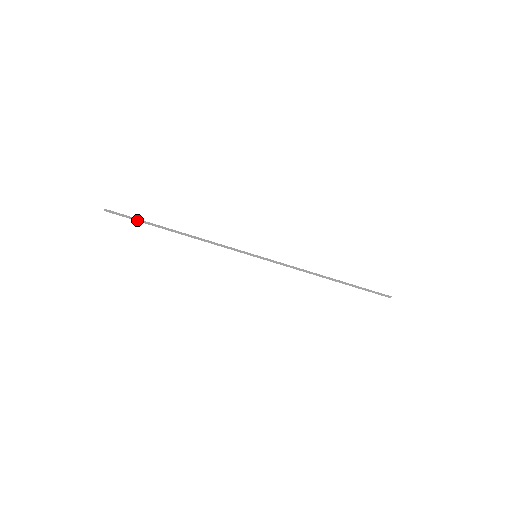
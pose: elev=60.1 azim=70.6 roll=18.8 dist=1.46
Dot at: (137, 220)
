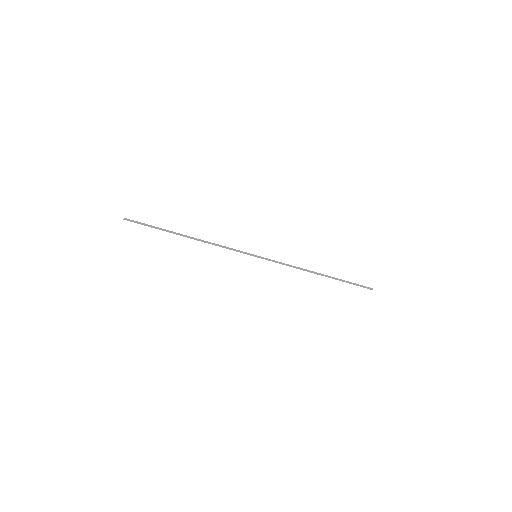
Dot at: (152, 227)
